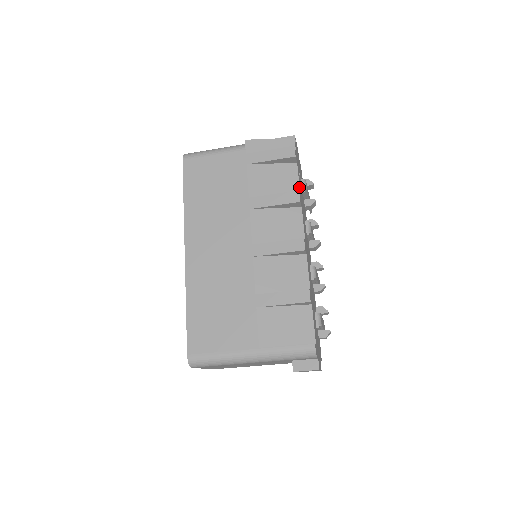
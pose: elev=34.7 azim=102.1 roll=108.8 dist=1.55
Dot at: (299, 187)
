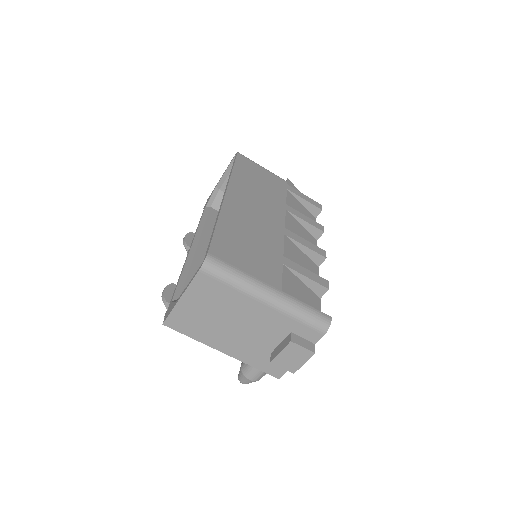
Dot at: occluded
